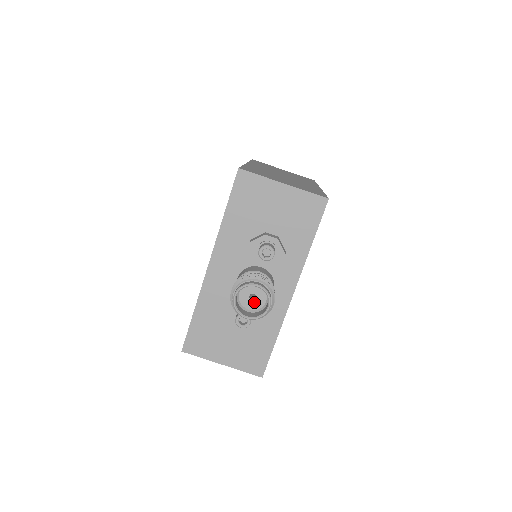
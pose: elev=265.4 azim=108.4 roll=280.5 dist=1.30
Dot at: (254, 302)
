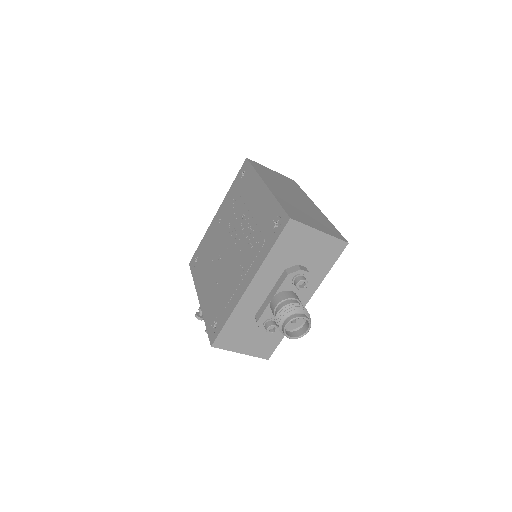
Dot at: (294, 324)
